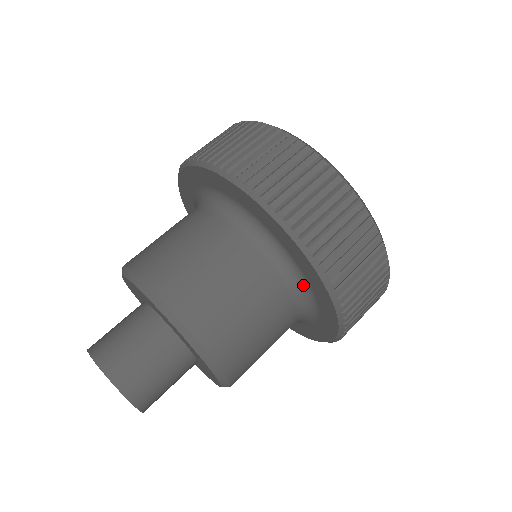
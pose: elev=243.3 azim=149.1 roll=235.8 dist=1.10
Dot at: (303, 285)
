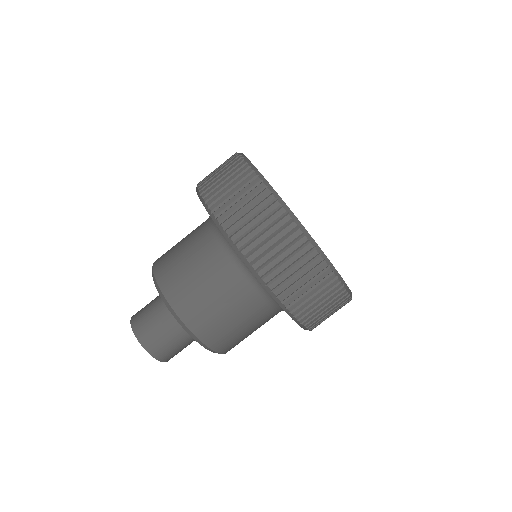
Dot at: occluded
